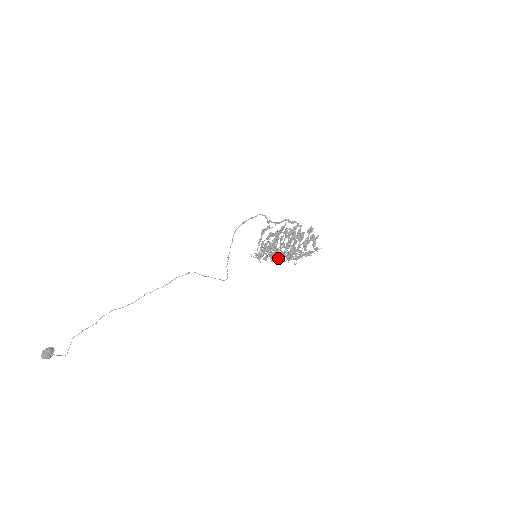
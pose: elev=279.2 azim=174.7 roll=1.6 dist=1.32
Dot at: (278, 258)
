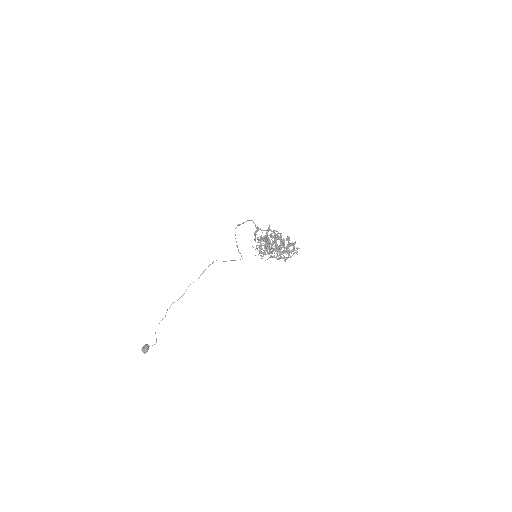
Dot at: (272, 257)
